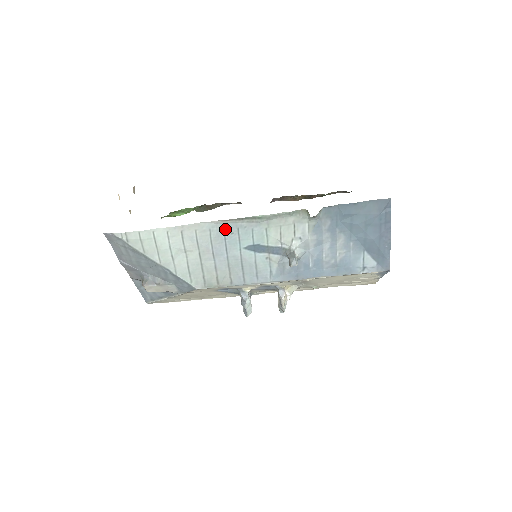
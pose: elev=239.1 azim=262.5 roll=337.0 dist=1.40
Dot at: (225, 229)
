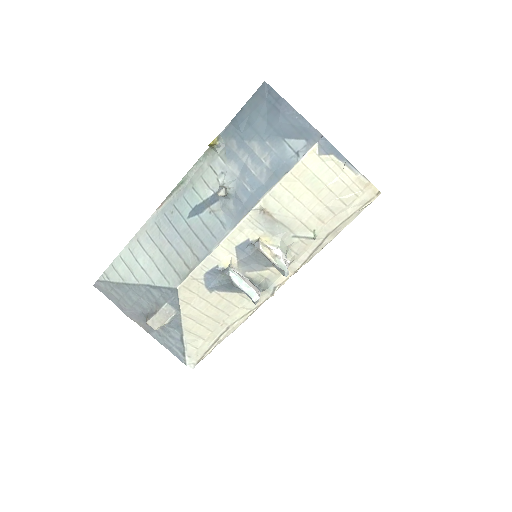
Dot at: (165, 213)
